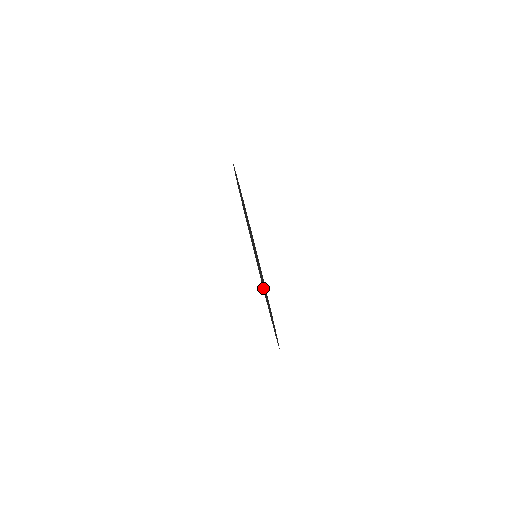
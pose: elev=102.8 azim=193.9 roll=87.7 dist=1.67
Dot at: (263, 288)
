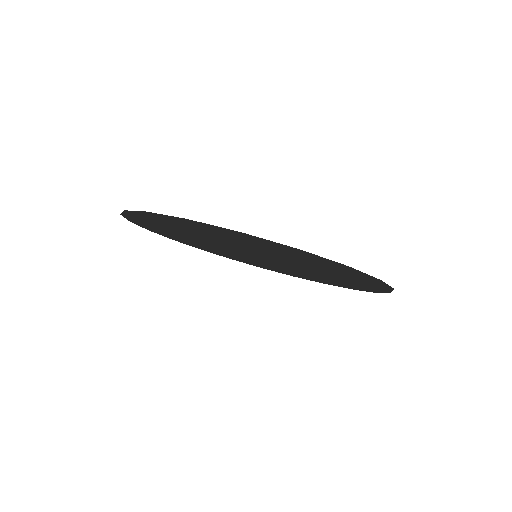
Dot at: occluded
